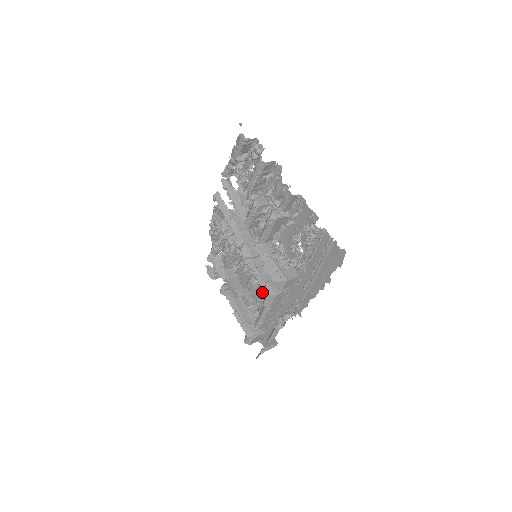
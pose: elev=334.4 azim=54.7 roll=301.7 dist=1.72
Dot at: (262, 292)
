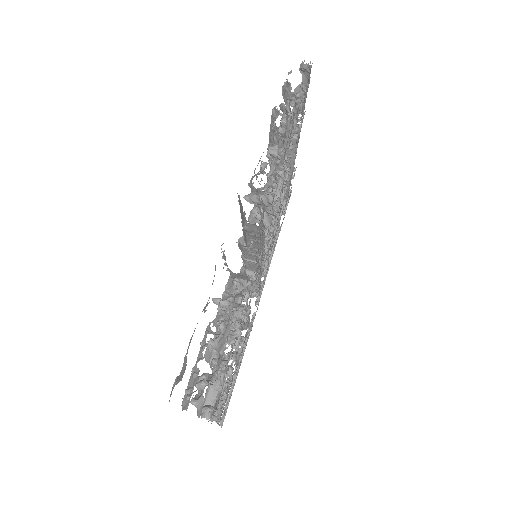
Dot at: occluded
